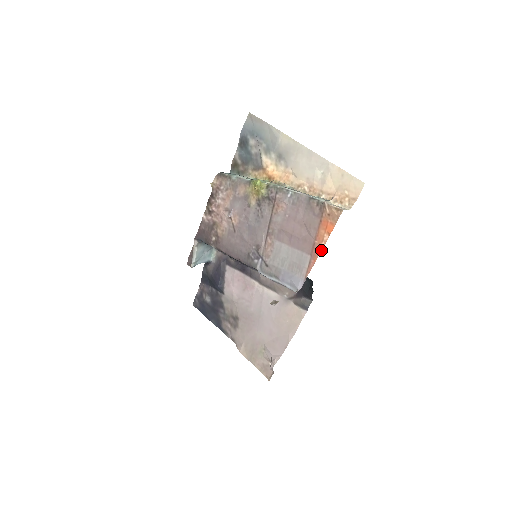
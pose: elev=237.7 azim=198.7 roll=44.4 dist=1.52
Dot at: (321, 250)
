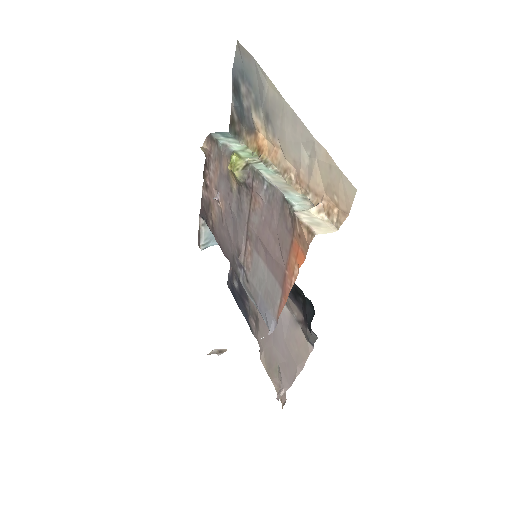
Dot at: (291, 288)
